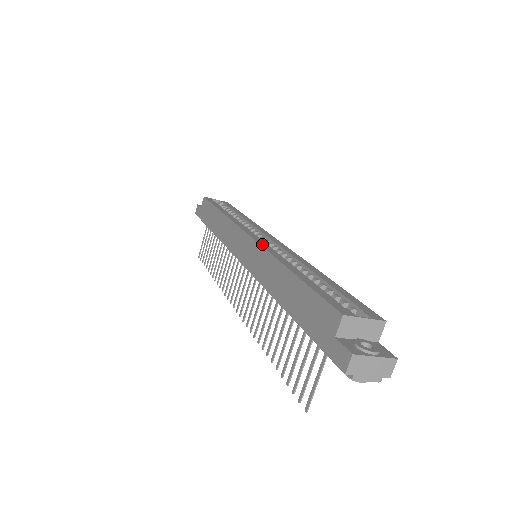
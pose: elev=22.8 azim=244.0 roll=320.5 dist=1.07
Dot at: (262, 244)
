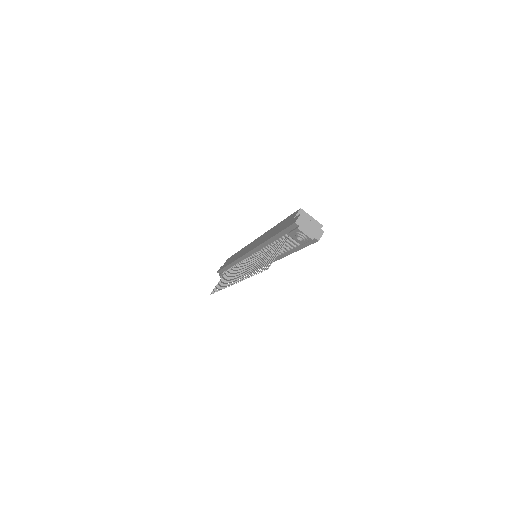
Dot at: occluded
